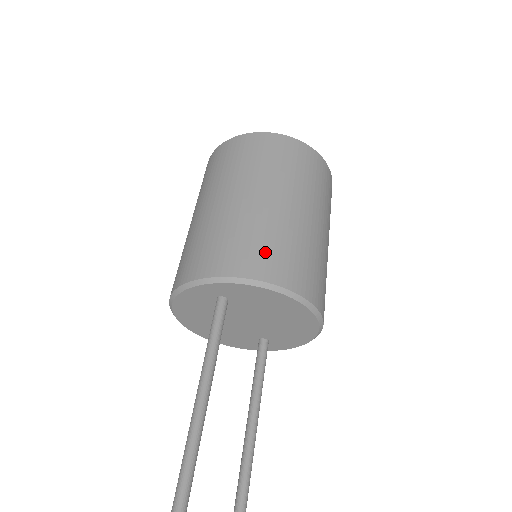
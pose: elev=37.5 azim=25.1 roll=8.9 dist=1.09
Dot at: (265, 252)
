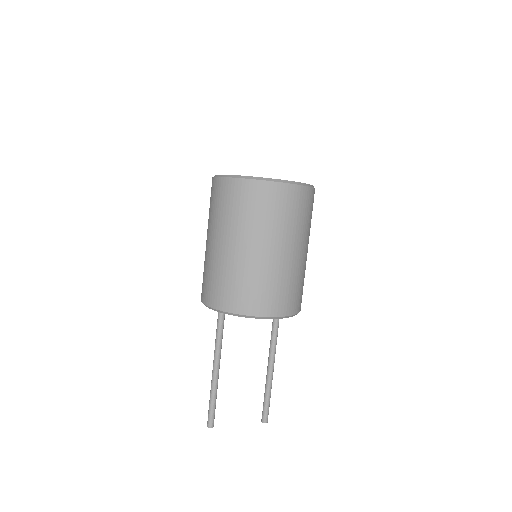
Dot at: (223, 290)
